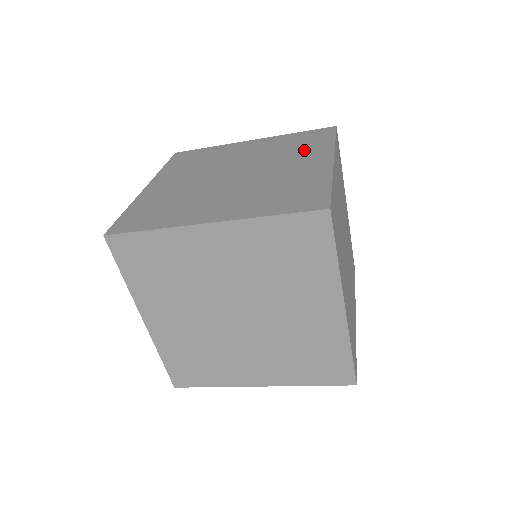
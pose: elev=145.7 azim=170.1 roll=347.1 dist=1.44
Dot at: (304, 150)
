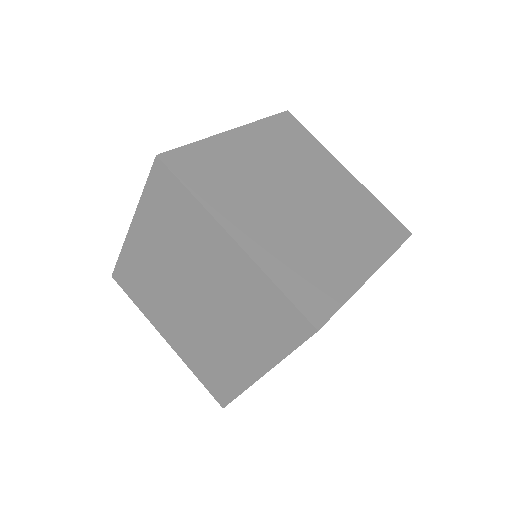
Dot at: occluded
